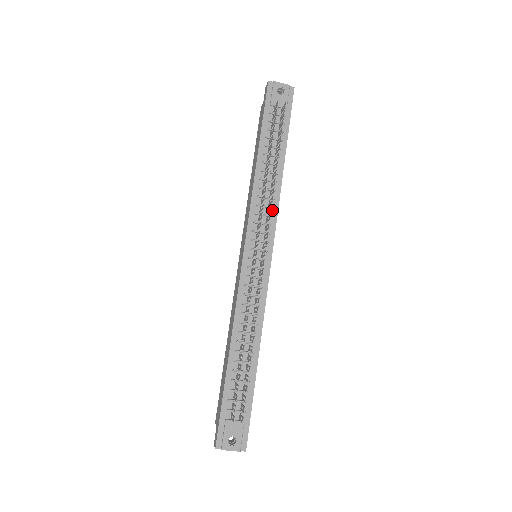
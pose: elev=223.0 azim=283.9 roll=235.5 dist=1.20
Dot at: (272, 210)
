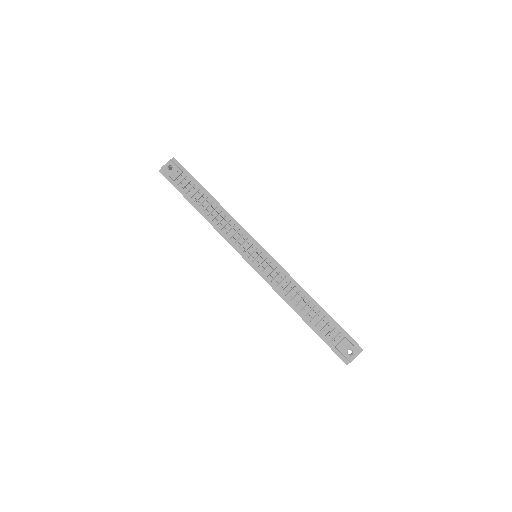
Dot at: (235, 226)
